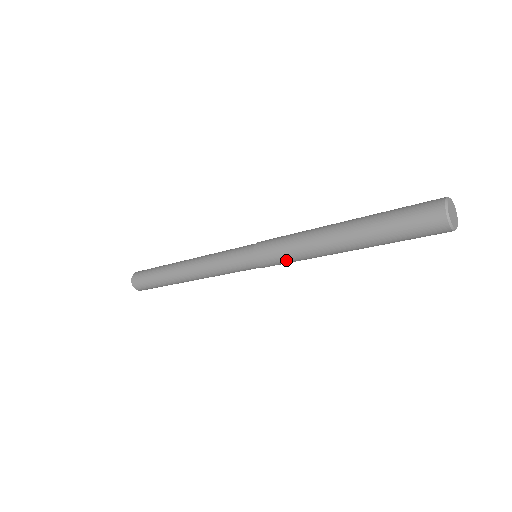
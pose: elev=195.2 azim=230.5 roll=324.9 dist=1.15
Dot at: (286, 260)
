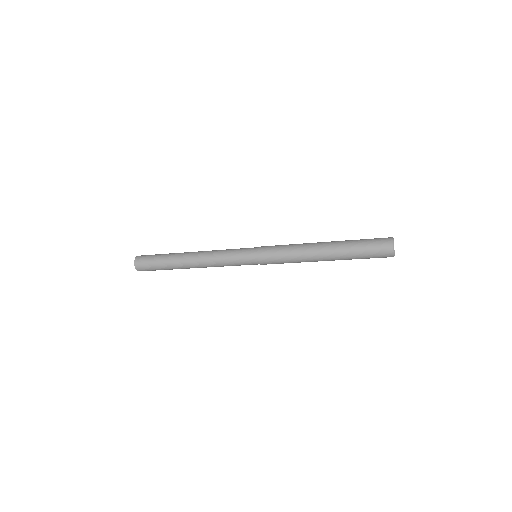
Dot at: occluded
